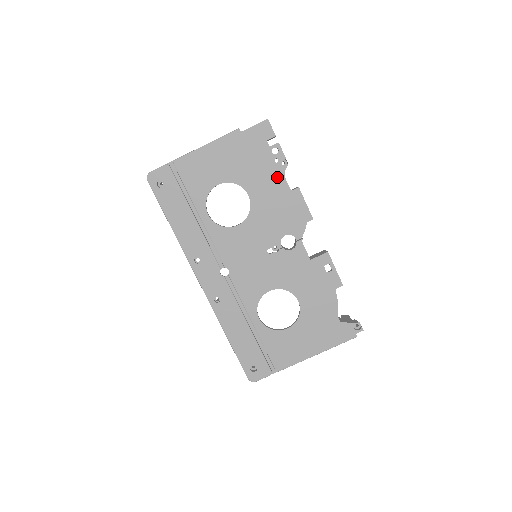
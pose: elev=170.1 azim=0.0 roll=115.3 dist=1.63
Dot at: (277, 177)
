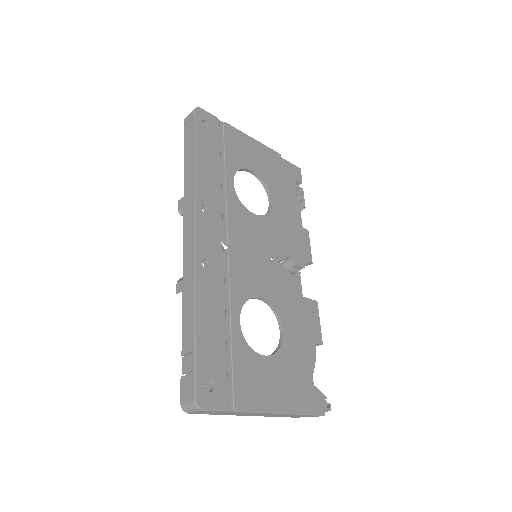
Dot at: (296, 209)
